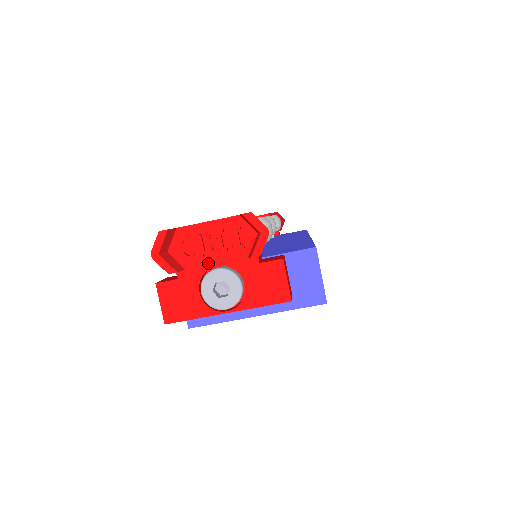
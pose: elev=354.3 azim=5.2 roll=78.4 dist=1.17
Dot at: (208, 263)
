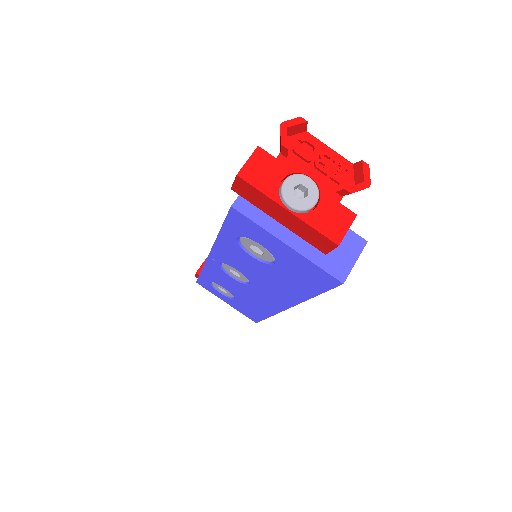
Dot at: (306, 169)
